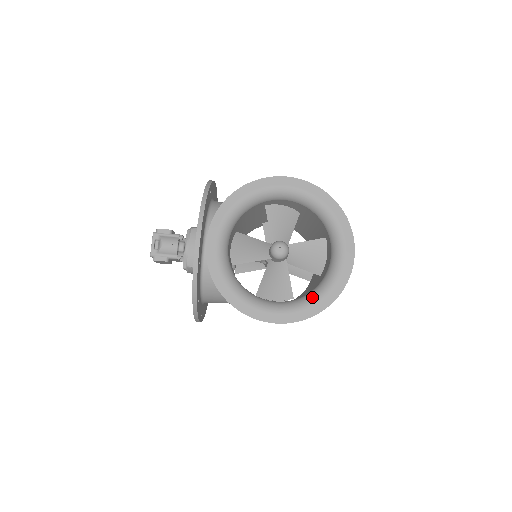
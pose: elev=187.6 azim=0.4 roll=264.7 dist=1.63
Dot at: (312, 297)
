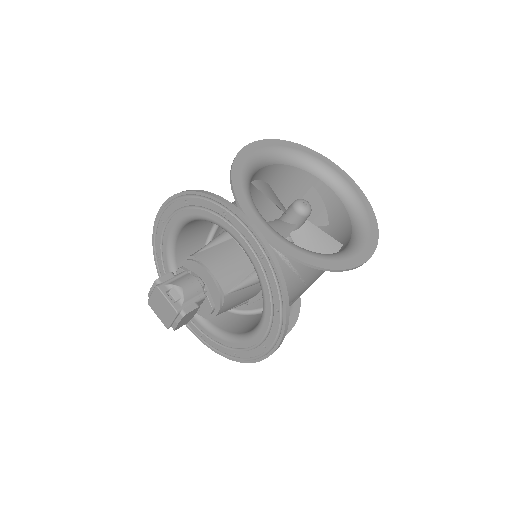
Dot at: (362, 225)
